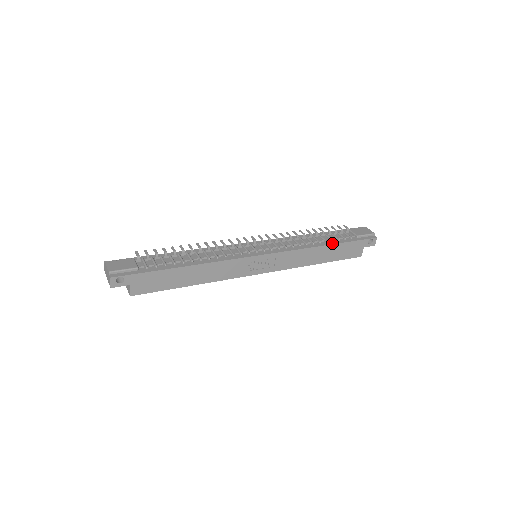
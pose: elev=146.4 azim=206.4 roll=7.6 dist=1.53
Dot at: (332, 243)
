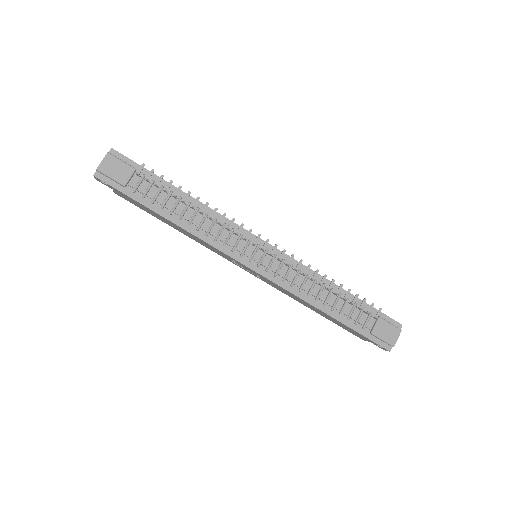
Dot at: (334, 316)
